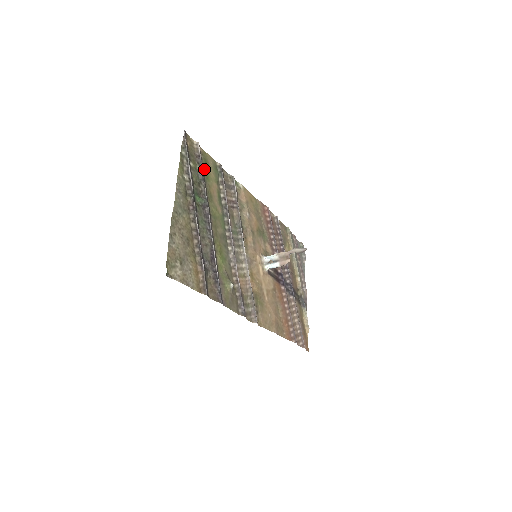
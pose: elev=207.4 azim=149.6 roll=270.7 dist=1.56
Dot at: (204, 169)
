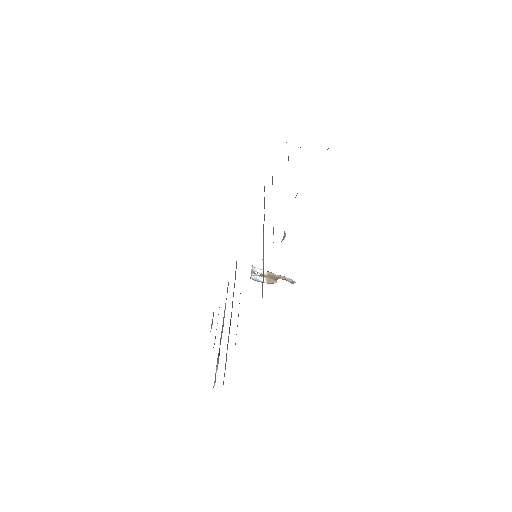
Dot at: occluded
